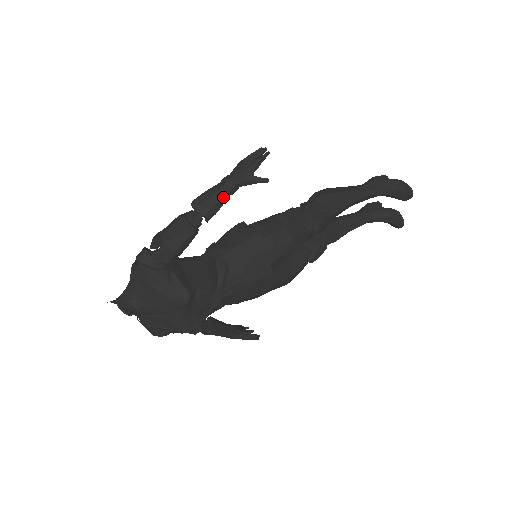
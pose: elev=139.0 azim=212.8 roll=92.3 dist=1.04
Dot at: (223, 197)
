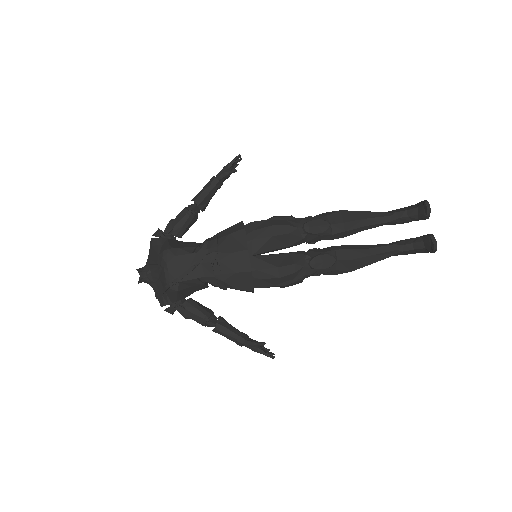
Dot at: (208, 187)
